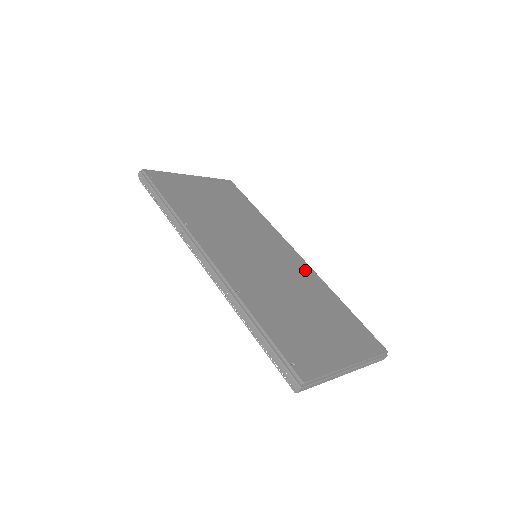
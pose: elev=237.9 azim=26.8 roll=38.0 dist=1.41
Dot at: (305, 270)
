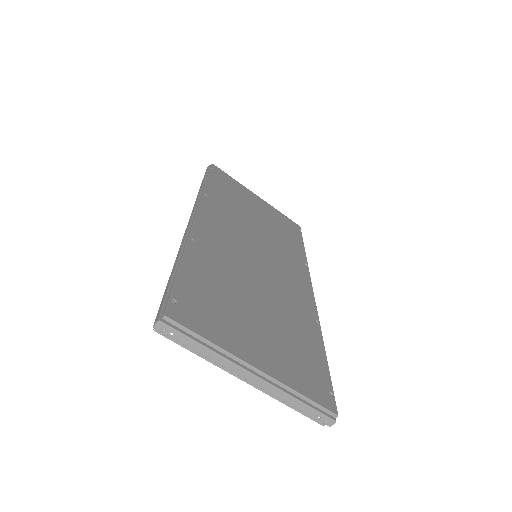
Dot at: (305, 301)
